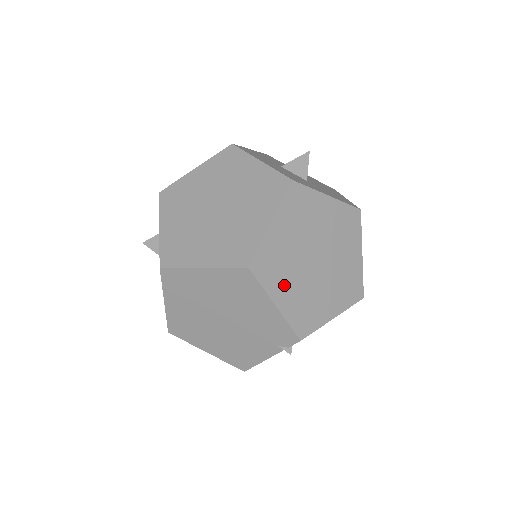
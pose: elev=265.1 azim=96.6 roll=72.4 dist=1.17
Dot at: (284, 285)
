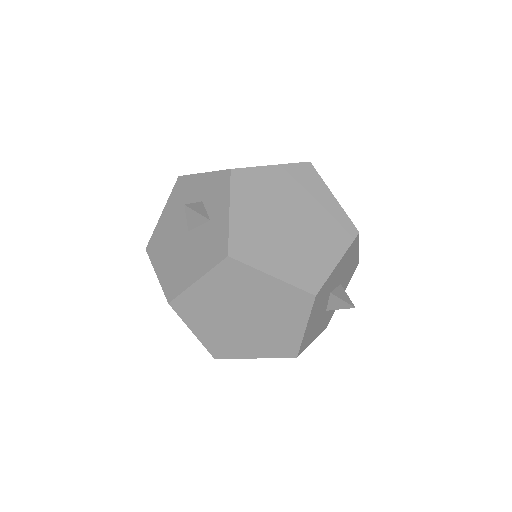
Dot at: occluded
